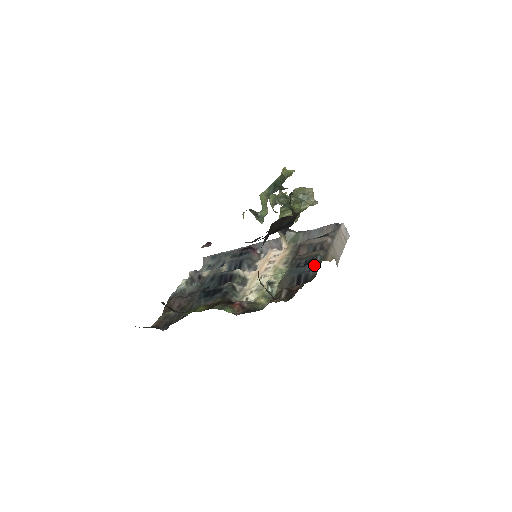
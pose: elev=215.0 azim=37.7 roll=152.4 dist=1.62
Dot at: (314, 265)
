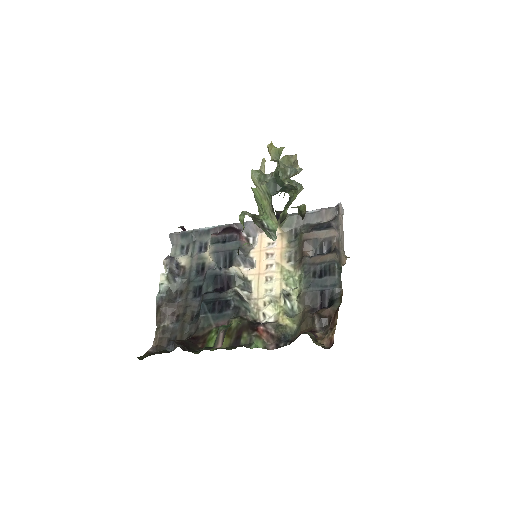
Dot at: (335, 278)
